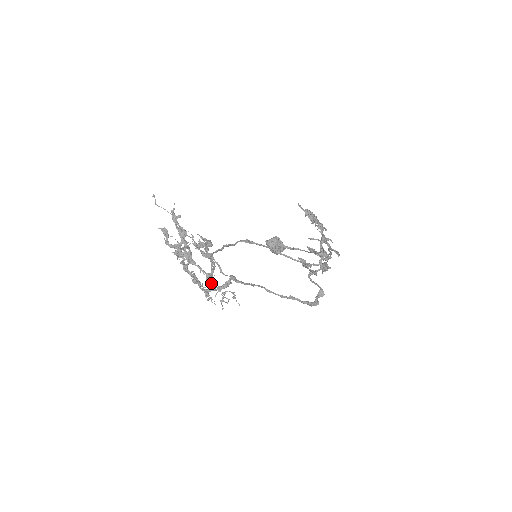
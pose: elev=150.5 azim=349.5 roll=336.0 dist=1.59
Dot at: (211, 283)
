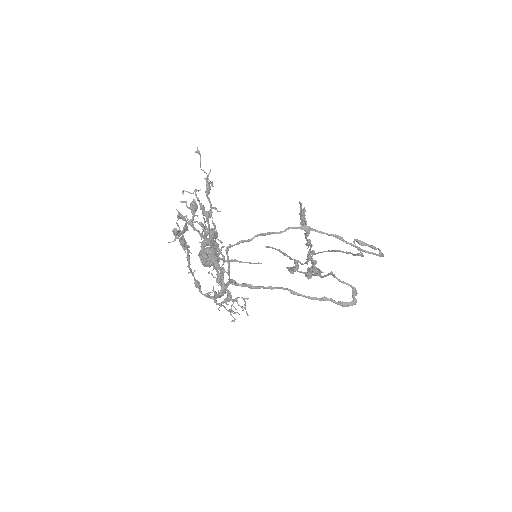
Dot at: occluded
